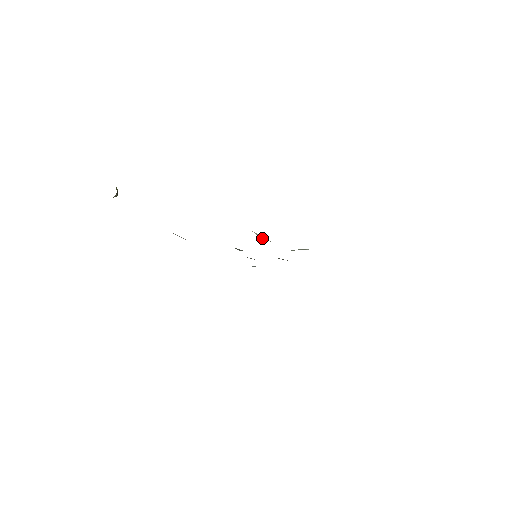
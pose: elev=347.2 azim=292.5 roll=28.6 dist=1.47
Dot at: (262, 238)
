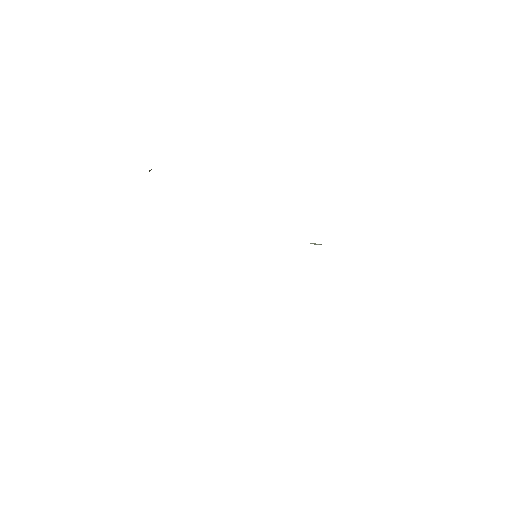
Dot at: occluded
